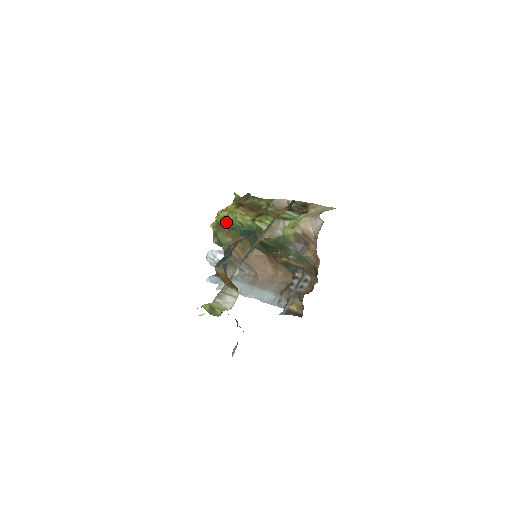
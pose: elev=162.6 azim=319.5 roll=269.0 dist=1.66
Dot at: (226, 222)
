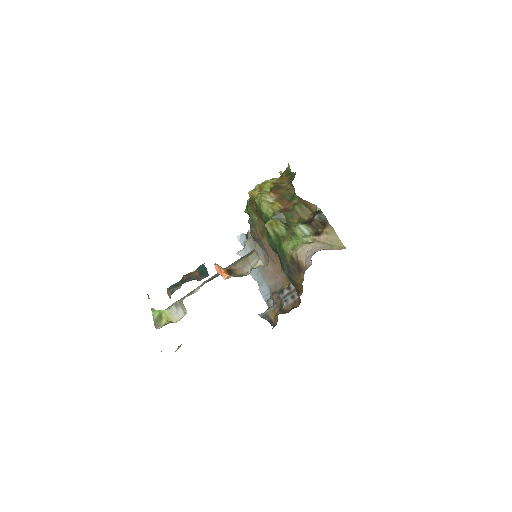
Dot at: (255, 202)
